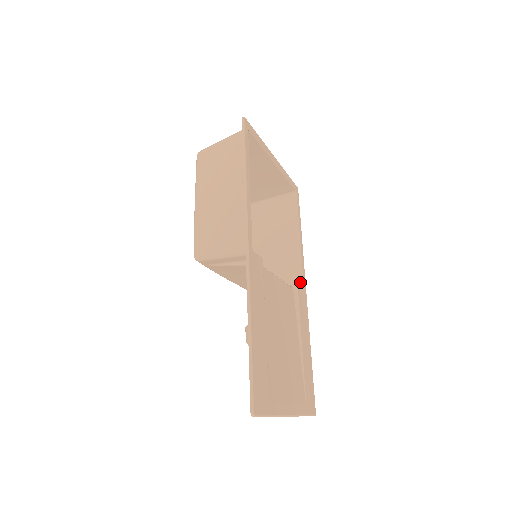
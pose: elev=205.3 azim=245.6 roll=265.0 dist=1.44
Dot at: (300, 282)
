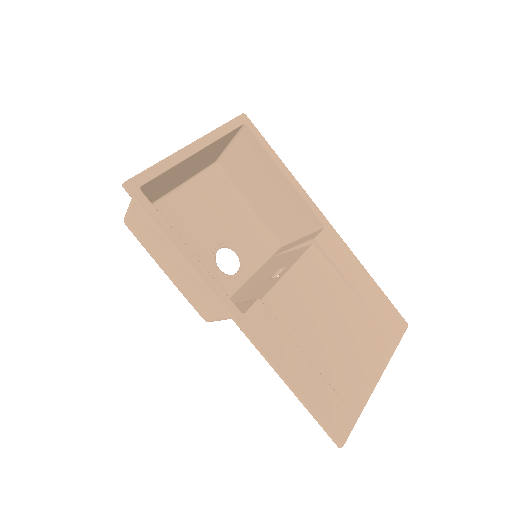
Dot at: (317, 221)
